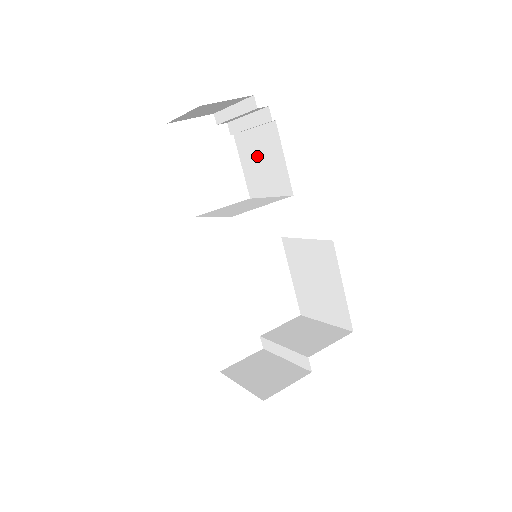
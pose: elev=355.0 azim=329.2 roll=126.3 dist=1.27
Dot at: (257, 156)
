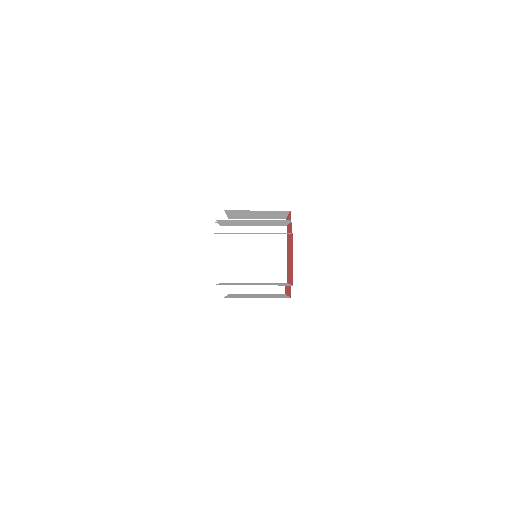
Dot at: occluded
